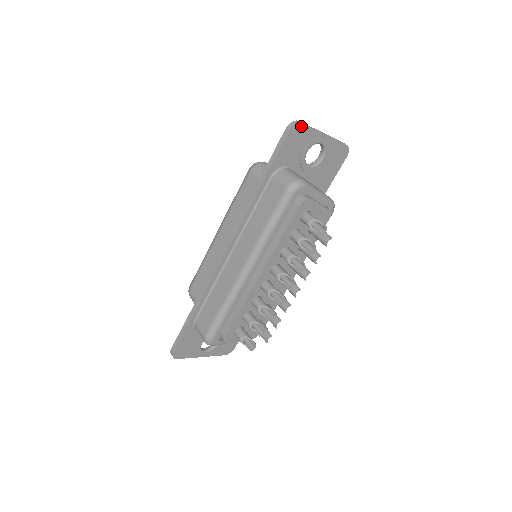
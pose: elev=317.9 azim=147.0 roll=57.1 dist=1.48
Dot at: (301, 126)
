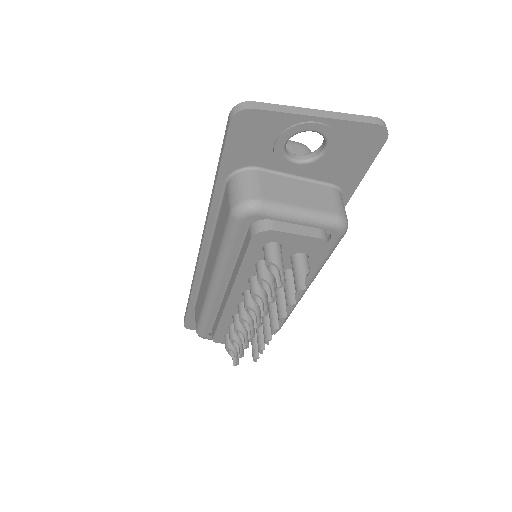
Dot at: (252, 112)
